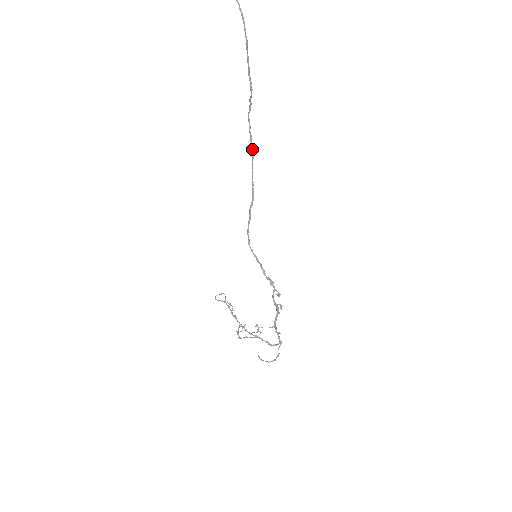
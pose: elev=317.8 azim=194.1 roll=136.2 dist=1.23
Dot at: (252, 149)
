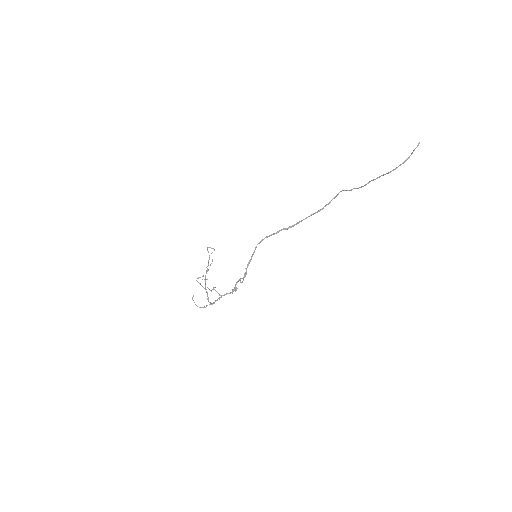
Dot at: (322, 209)
